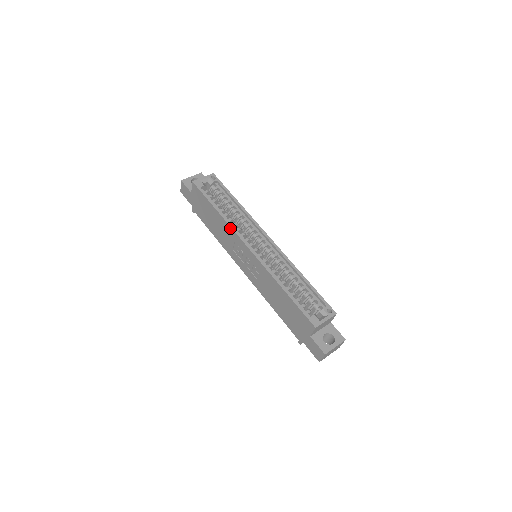
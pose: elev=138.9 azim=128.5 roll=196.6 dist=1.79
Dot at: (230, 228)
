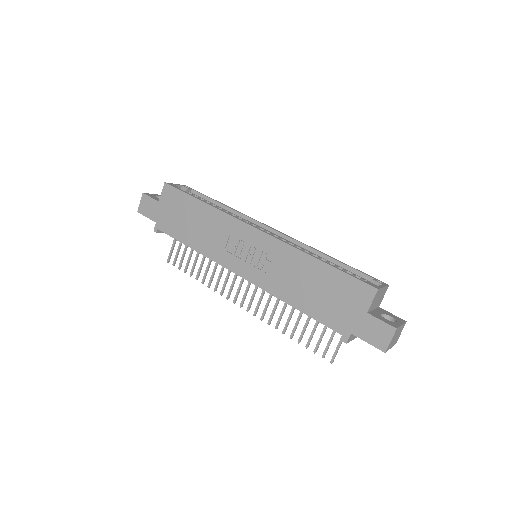
Dot at: (225, 215)
